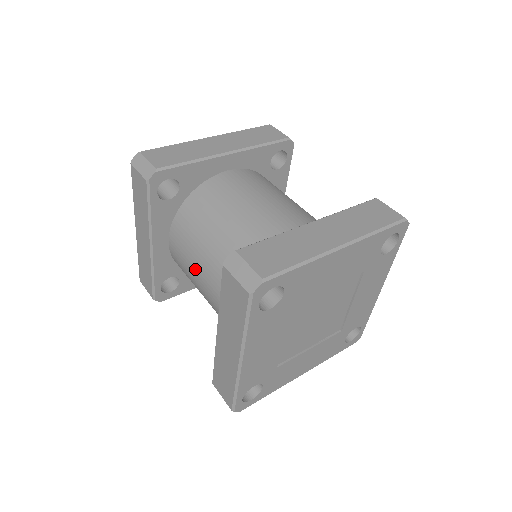
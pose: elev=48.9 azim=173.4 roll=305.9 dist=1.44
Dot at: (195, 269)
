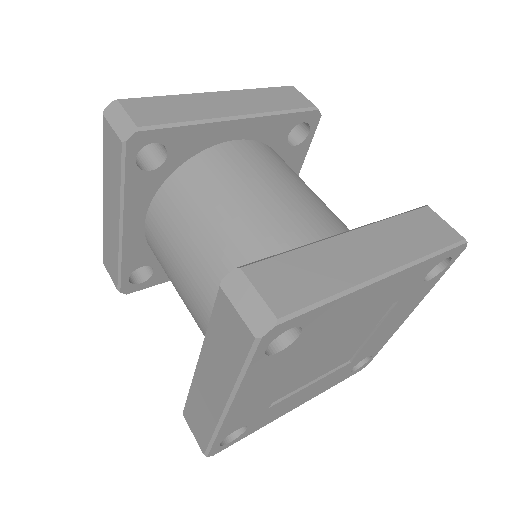
Dot at: (176, 268)
